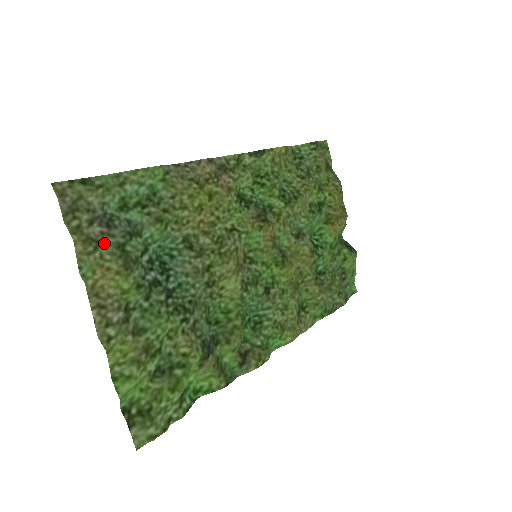
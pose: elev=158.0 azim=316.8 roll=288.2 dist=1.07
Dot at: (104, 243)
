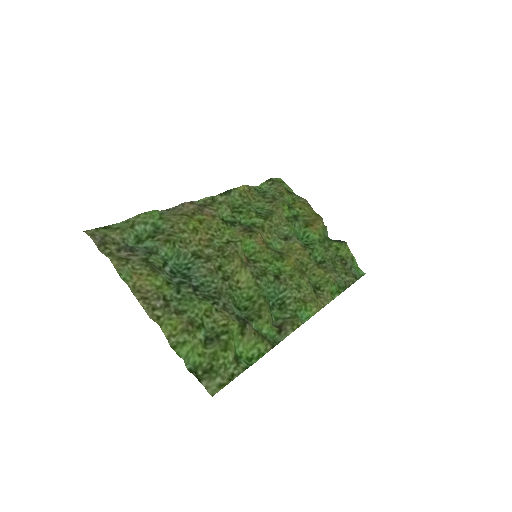
Dot at: (132, 260)
